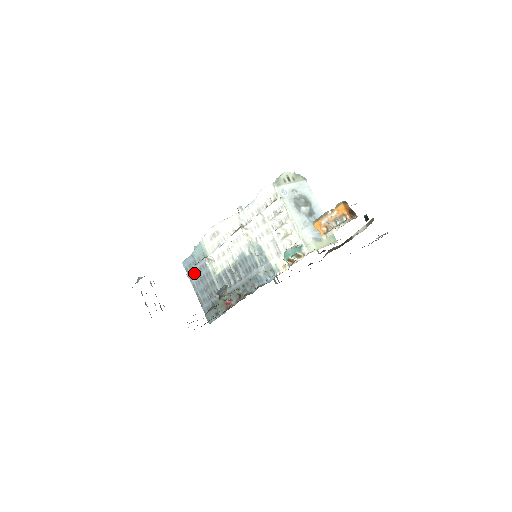
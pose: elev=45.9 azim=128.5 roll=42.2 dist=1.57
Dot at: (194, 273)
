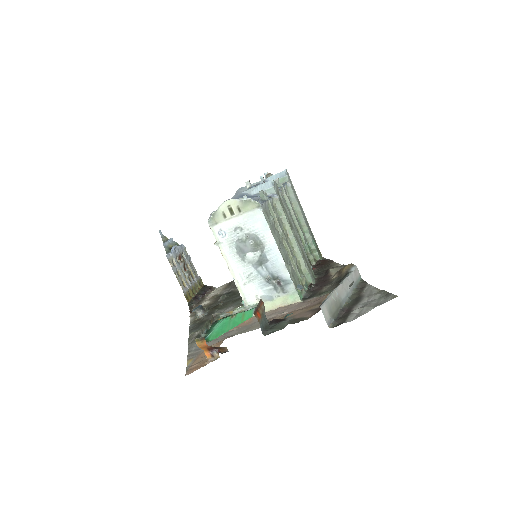
Dot at: occluded
